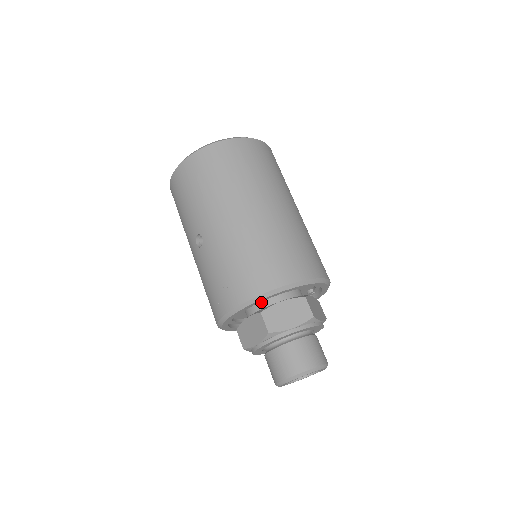
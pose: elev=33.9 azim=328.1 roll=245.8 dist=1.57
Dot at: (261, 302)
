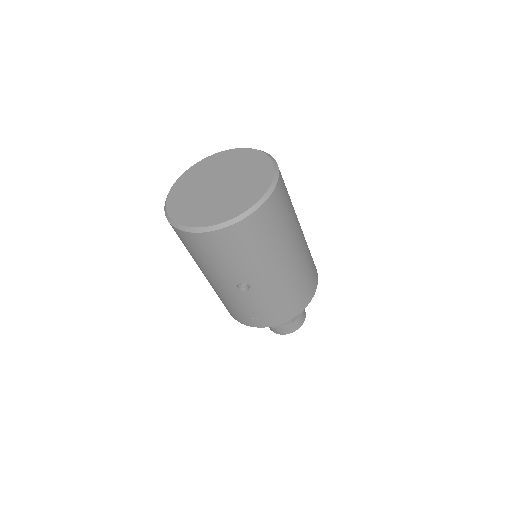
Dot at: occluded
